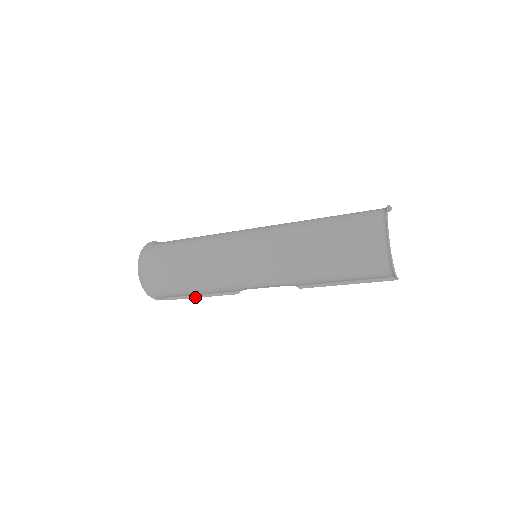
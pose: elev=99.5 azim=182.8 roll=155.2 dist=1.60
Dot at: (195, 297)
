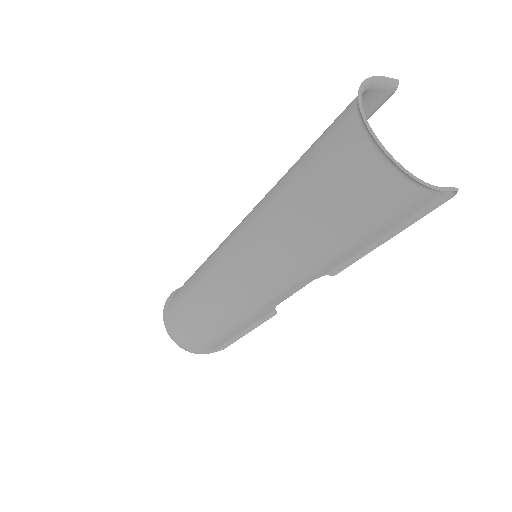
Dot at: (242, 336)
